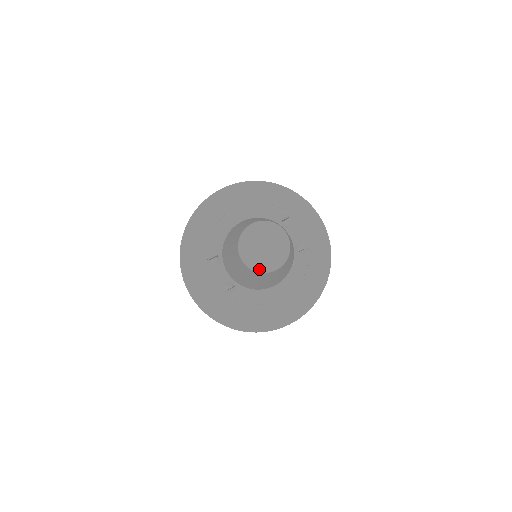
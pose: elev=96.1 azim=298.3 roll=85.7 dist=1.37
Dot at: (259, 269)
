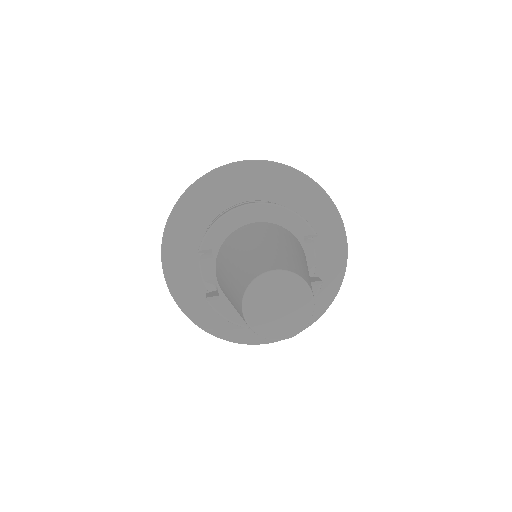
Dot at: (261, 332)
